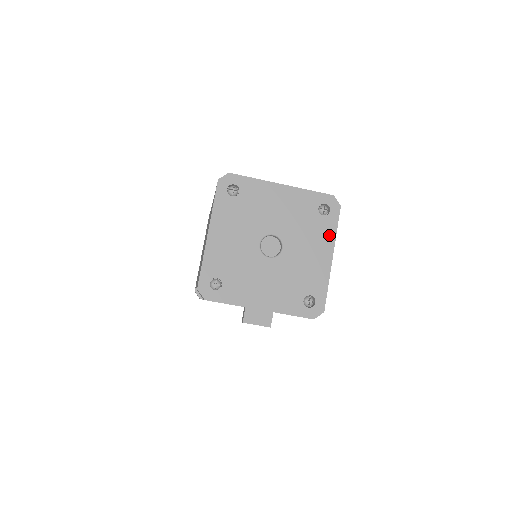
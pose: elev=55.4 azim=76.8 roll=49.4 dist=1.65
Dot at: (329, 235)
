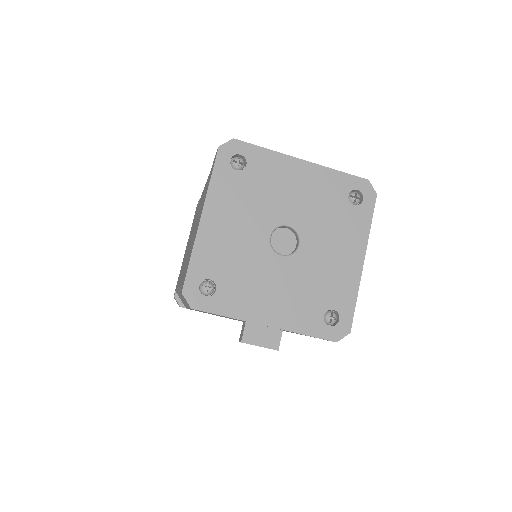
Dot at: (361, 231)
